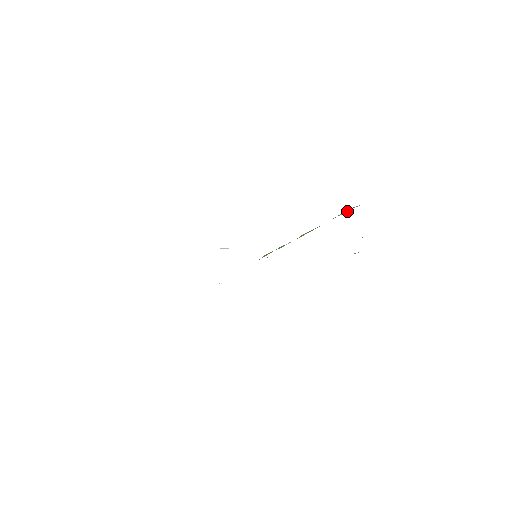
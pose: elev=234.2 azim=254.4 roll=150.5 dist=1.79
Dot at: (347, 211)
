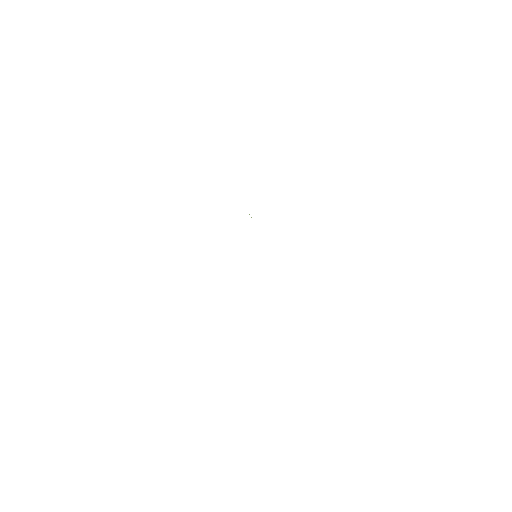
Dot at: occluded
